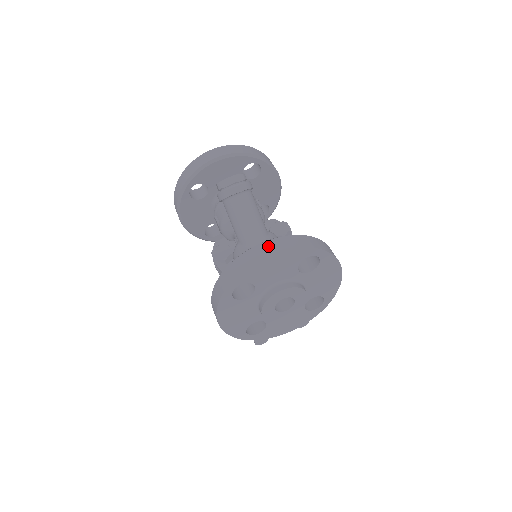
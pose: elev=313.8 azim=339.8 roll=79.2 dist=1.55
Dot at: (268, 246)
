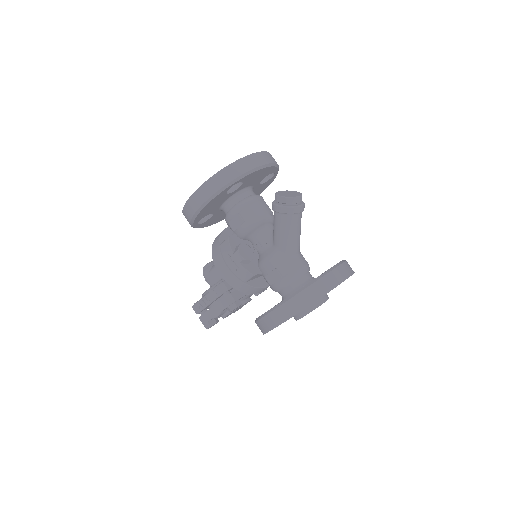
Dot at: (343, 270)
